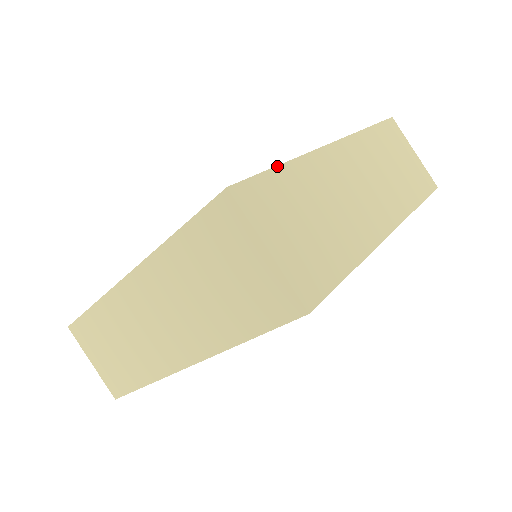
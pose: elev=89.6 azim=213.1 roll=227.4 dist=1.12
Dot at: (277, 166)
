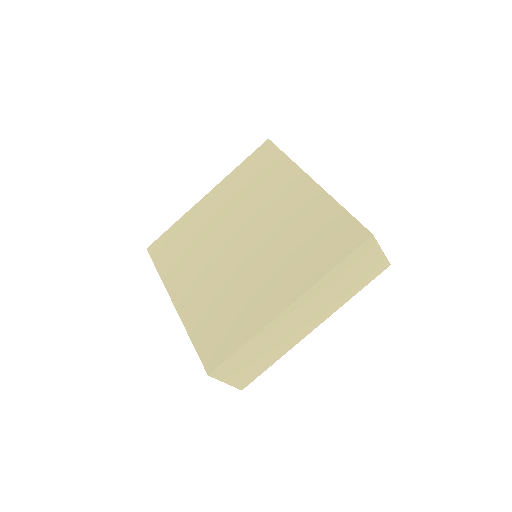
Dot at: (239, 349)
